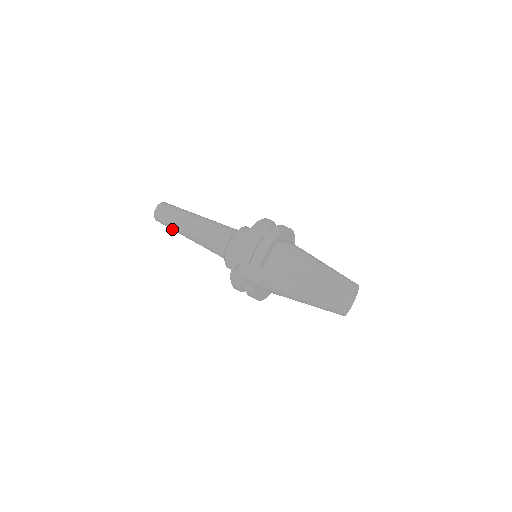
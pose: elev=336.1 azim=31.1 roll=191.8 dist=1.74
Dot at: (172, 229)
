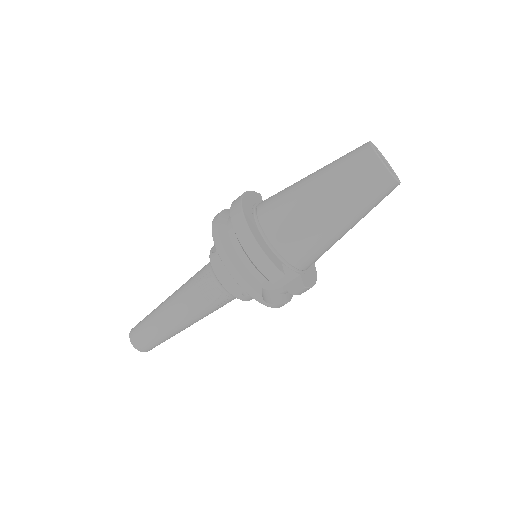
Dot at: occluded
